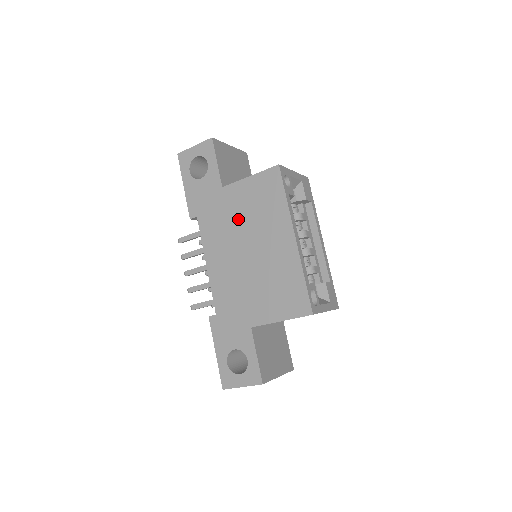
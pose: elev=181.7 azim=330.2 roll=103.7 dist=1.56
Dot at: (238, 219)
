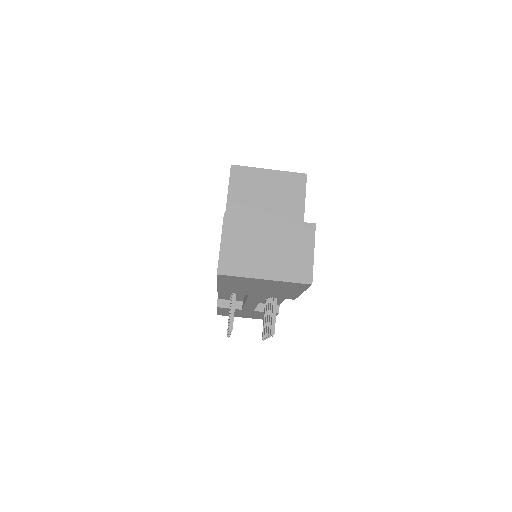
Dot at: occluded
